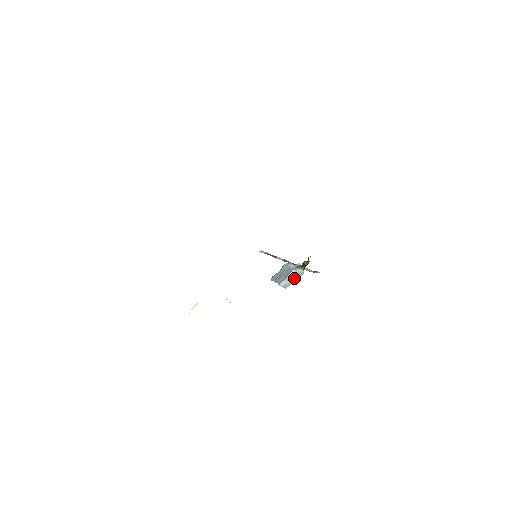
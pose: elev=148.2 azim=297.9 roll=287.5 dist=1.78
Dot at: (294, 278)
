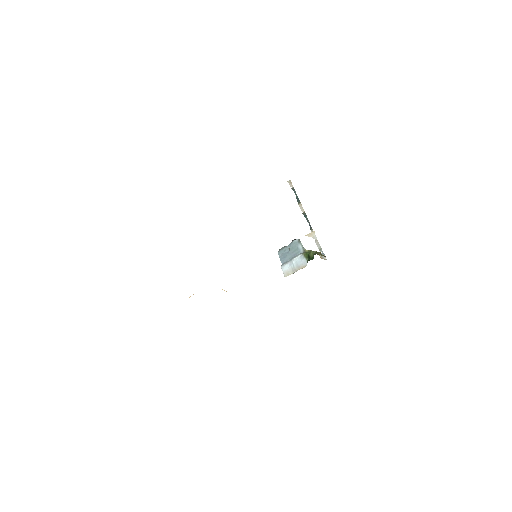
Dot at: (296, 267)
